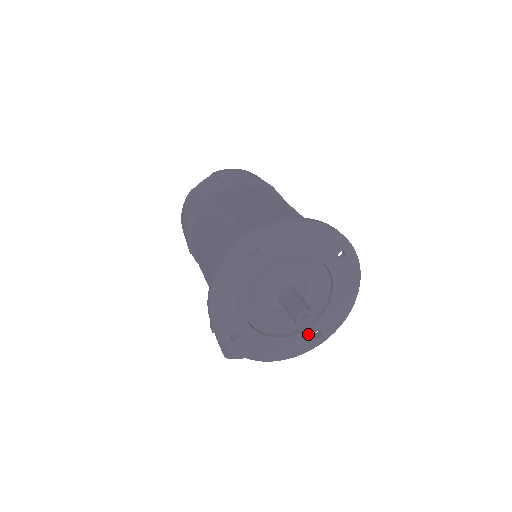
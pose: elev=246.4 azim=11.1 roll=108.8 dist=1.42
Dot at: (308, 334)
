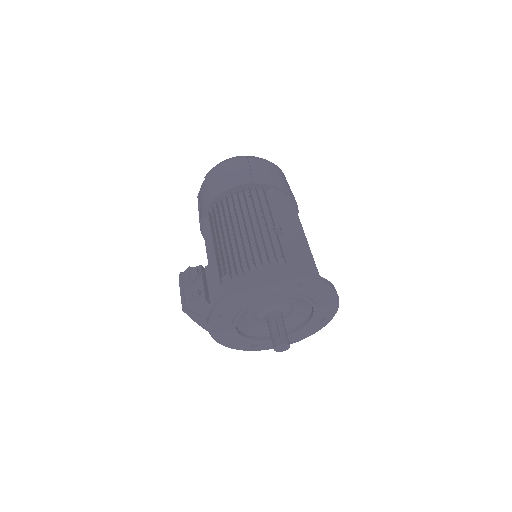
Dot at: (251, 342)
